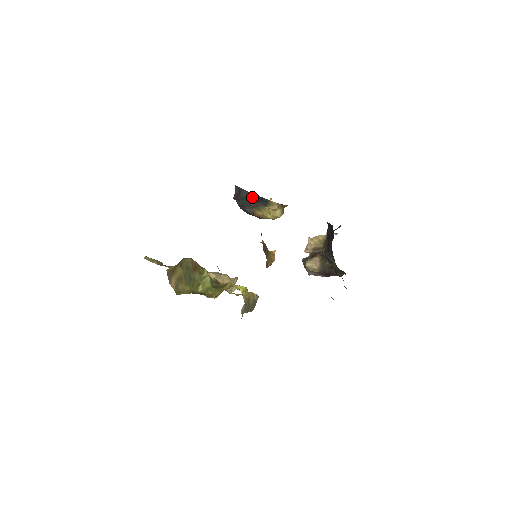
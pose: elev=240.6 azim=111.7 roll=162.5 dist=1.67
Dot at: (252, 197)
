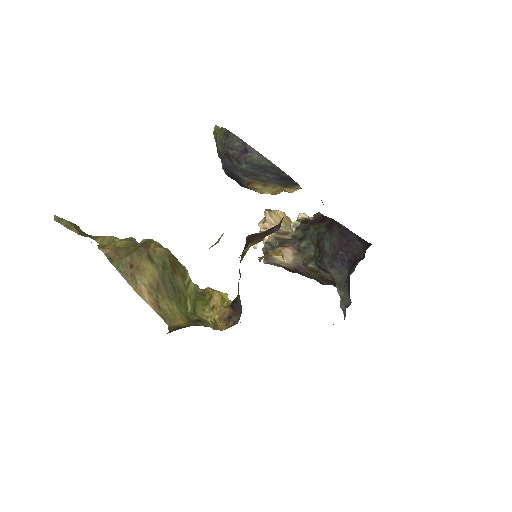
Dot at: (271, 169)
